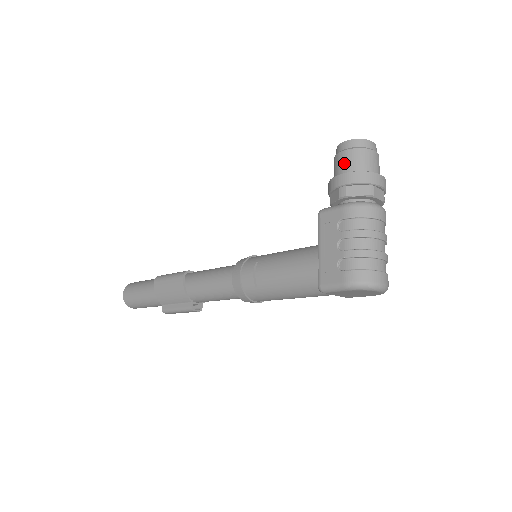
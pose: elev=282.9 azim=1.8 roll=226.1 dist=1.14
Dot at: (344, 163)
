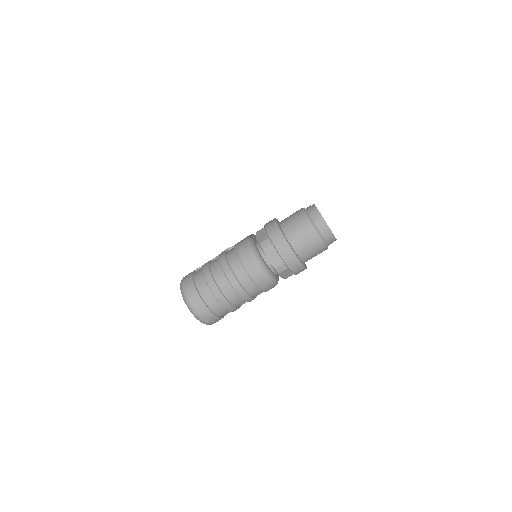
Dot at: (290, 215)
